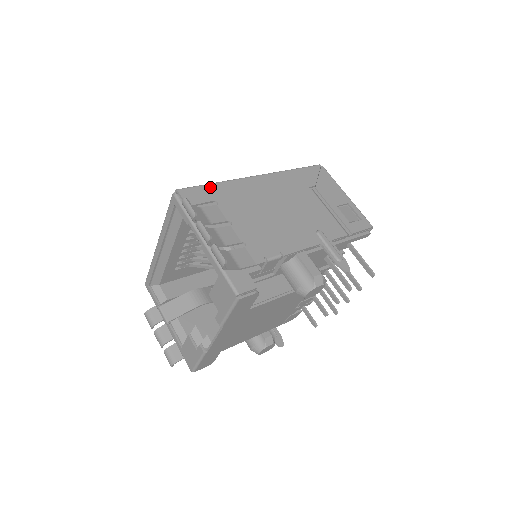
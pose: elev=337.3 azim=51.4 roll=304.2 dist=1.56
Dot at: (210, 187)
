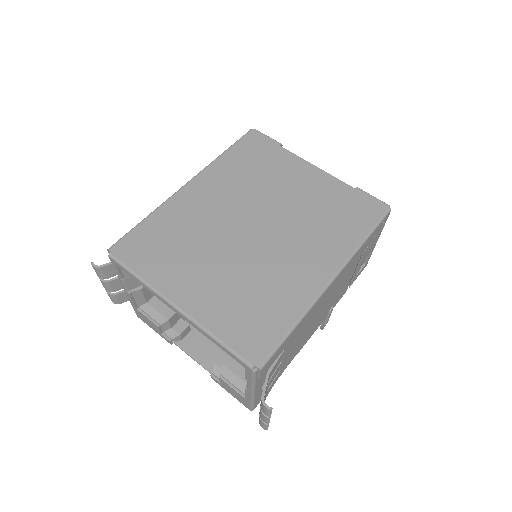
Dot at: (288, 338)
